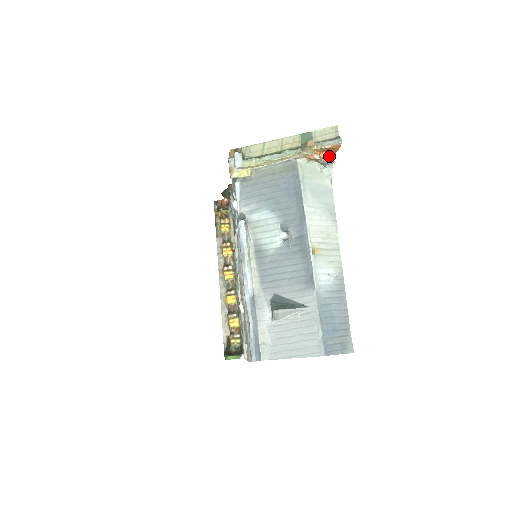
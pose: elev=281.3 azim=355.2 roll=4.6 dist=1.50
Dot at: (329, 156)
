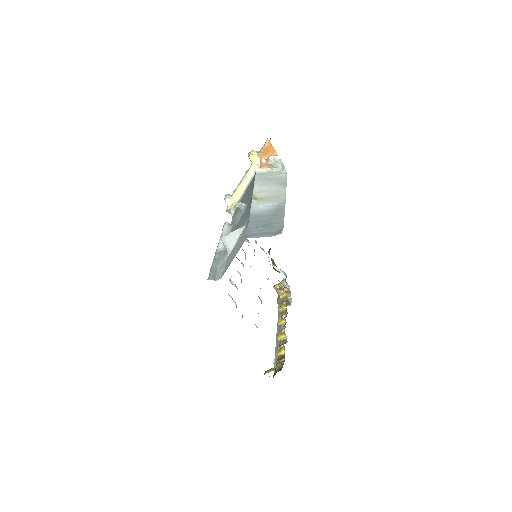
Dot at: (272, 156)
